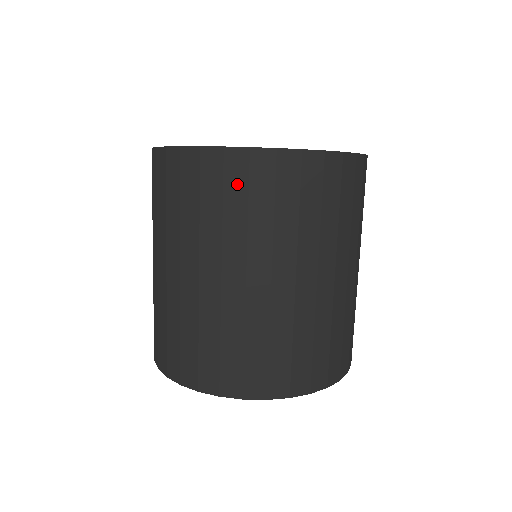
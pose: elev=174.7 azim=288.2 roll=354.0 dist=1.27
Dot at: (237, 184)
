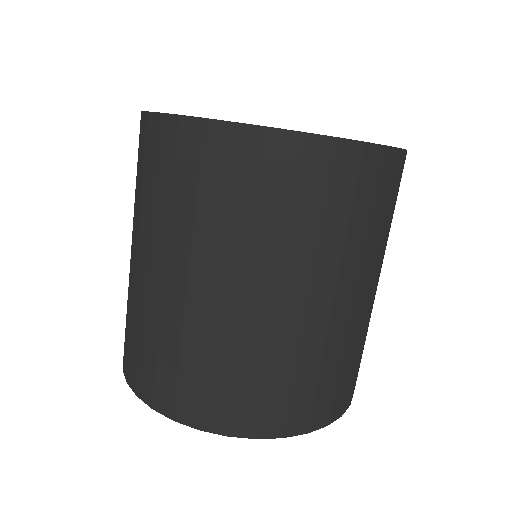
Dot at: (216, 168)
